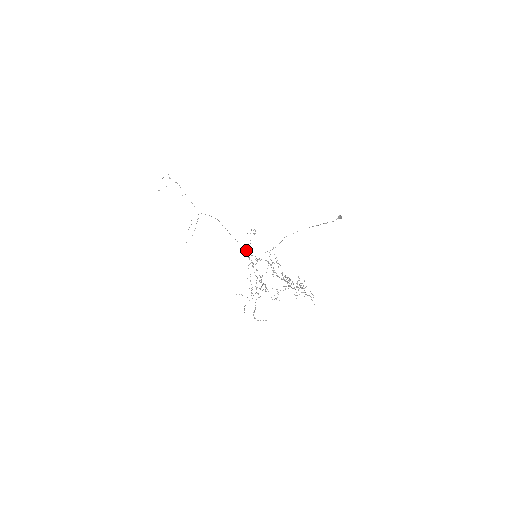
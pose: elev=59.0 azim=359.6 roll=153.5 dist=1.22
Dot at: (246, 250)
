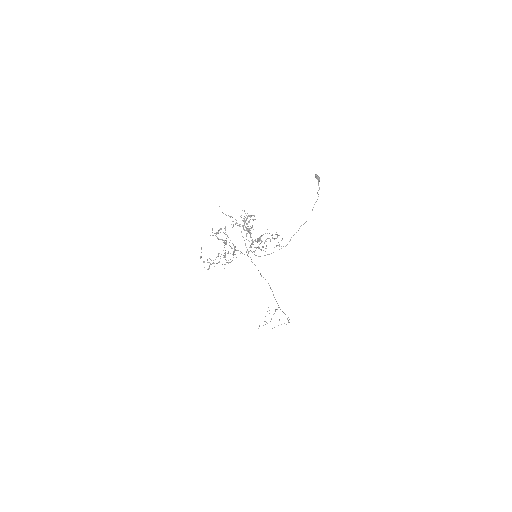
Dot at: occluded
